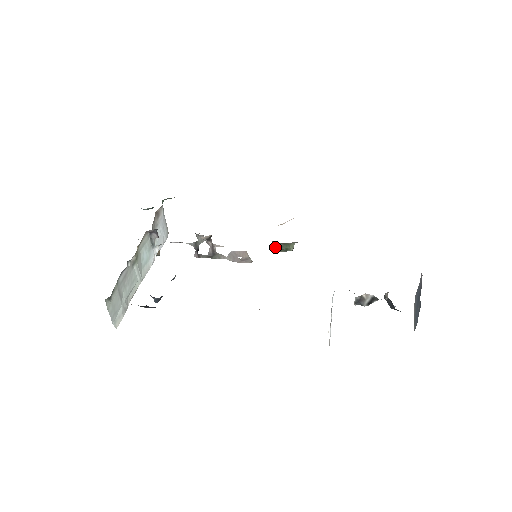
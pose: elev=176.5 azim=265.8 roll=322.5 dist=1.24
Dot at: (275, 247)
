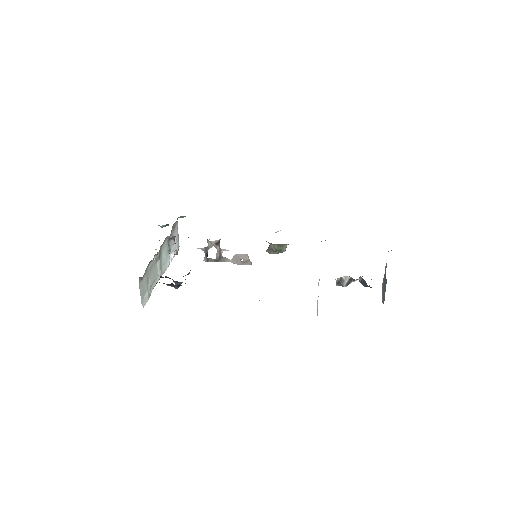
Dot at: (271, 249)
